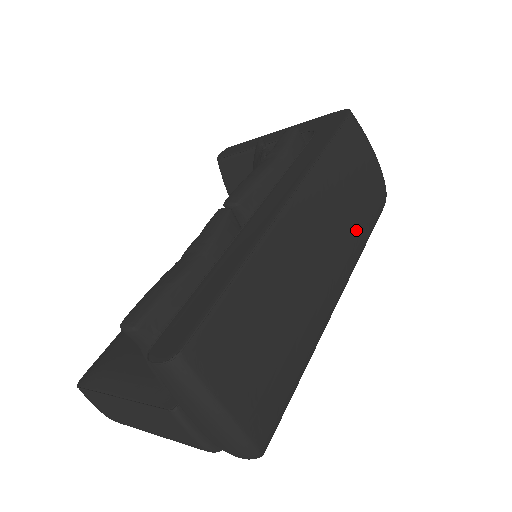
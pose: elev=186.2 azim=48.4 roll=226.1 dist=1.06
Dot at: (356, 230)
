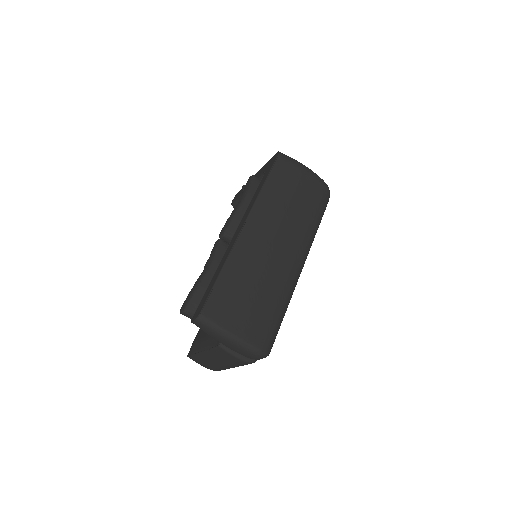
Dot at: (302, 221)
